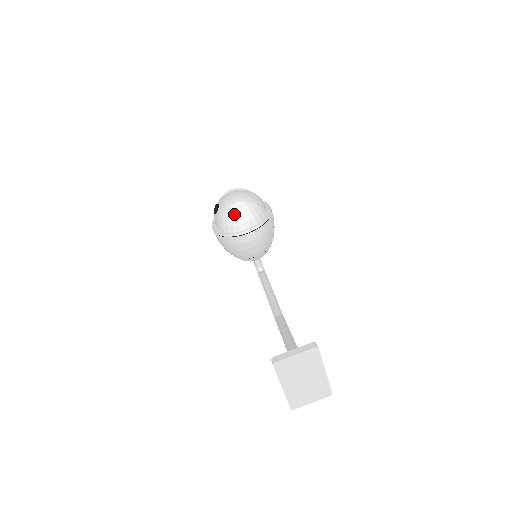
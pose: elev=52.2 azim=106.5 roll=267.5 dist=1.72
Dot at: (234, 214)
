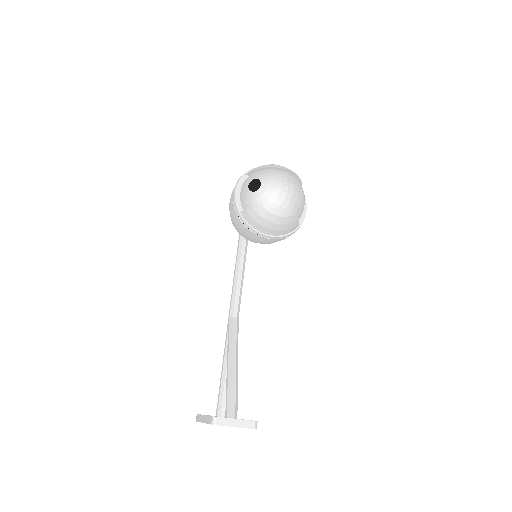
Dot at: (270, 217)
